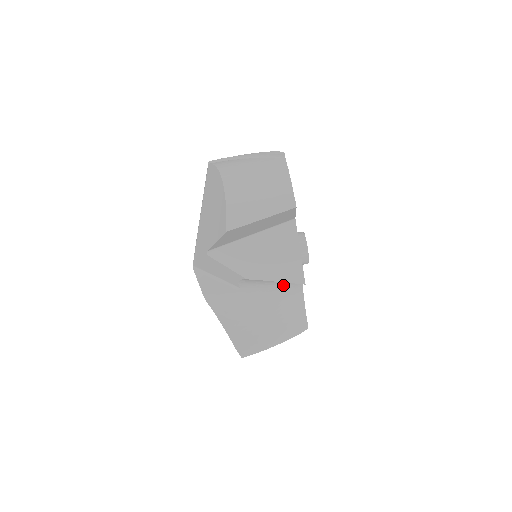
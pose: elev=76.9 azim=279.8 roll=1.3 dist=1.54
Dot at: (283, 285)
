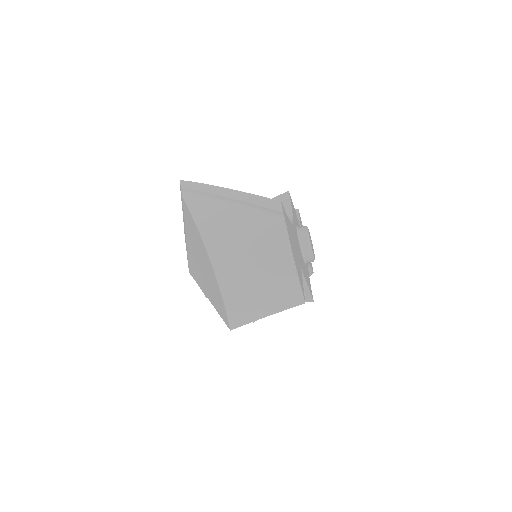
Dot at: occluded
